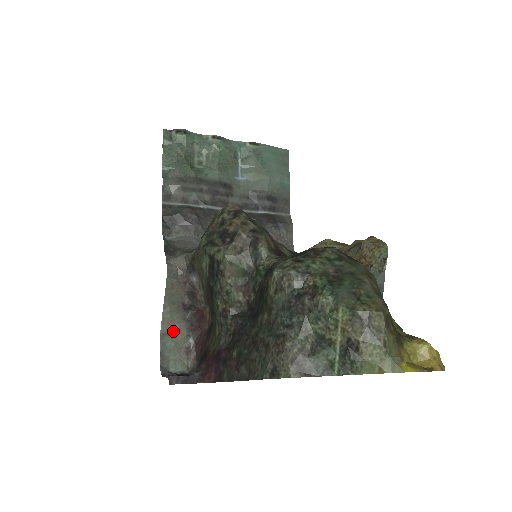
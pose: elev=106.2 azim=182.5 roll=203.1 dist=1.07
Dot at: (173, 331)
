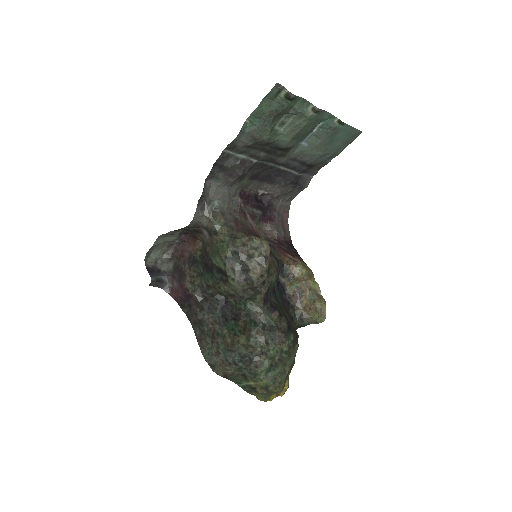
Dot at: (168, 236)
